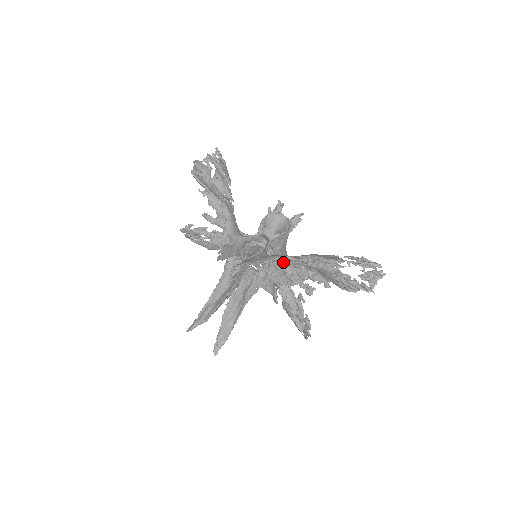
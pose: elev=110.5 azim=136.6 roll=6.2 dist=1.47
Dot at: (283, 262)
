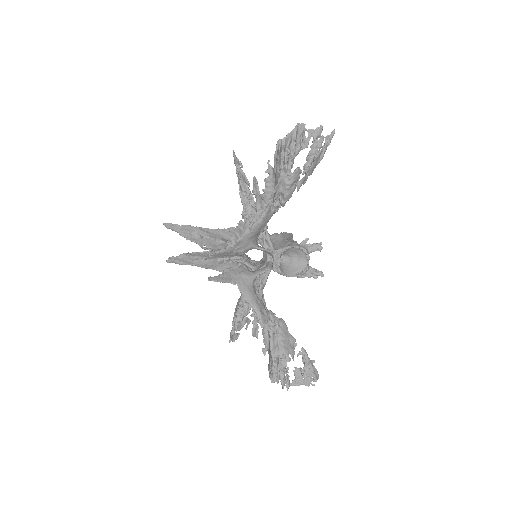
Dot at: (252, 308)
